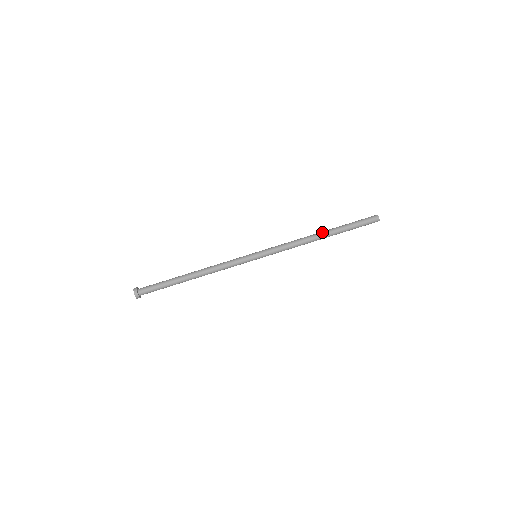
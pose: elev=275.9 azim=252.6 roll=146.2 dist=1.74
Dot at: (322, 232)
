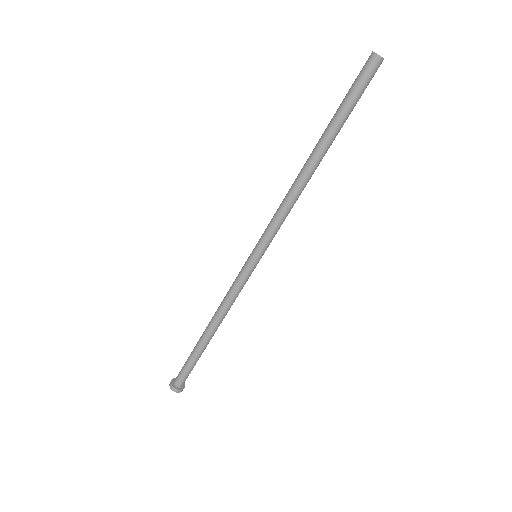
Dot at: occluded
